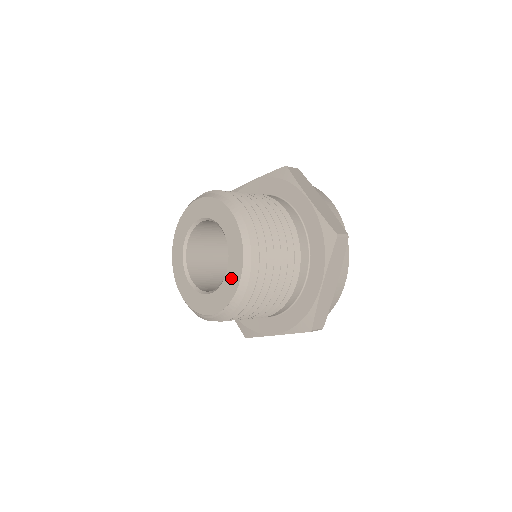
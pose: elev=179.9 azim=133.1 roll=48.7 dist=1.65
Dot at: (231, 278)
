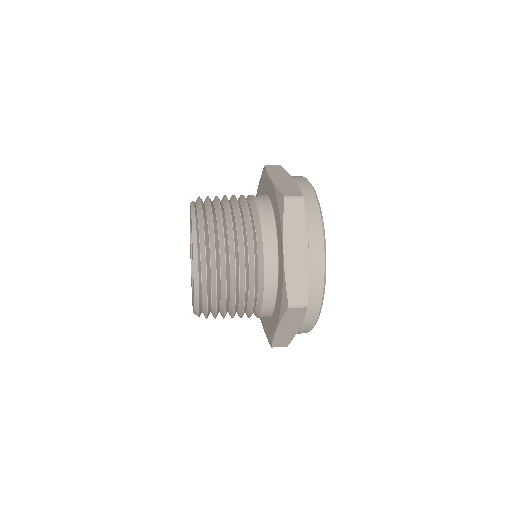
Dot at: occluded
